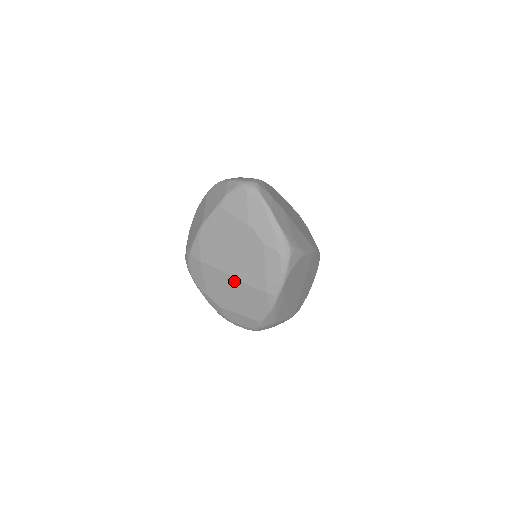
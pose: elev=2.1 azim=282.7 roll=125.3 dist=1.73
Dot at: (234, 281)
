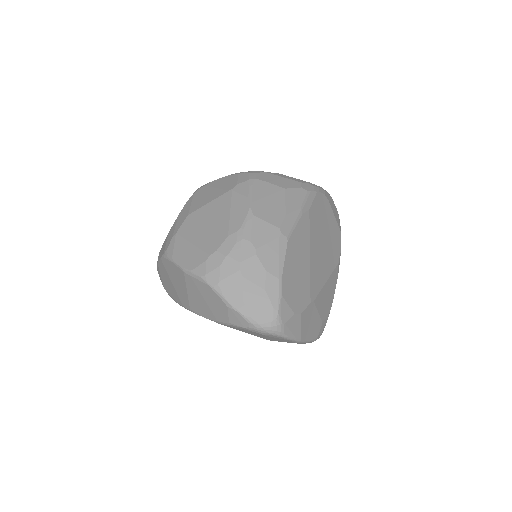
Dot at: occluded
